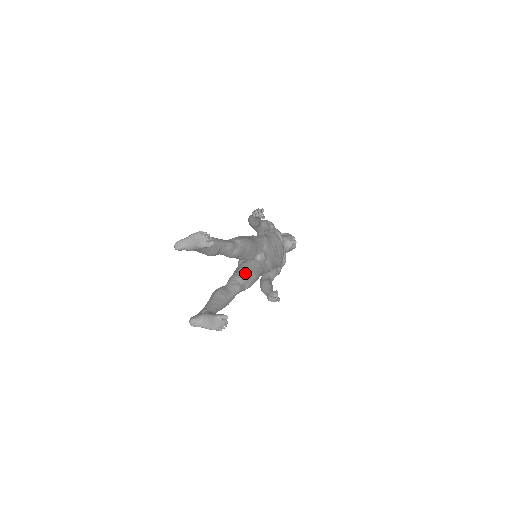
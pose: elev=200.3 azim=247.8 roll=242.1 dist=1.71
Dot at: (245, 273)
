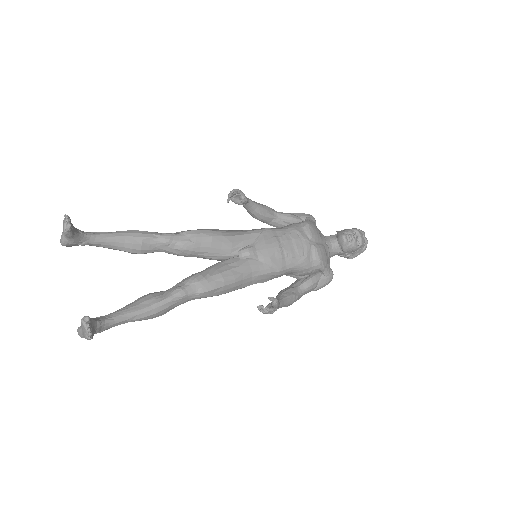
Dot at: (202, 273)
